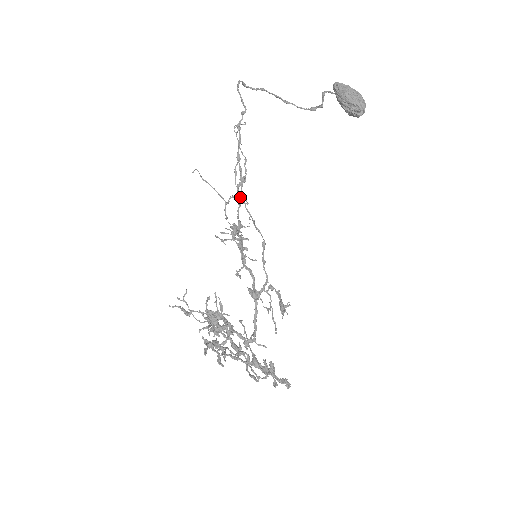
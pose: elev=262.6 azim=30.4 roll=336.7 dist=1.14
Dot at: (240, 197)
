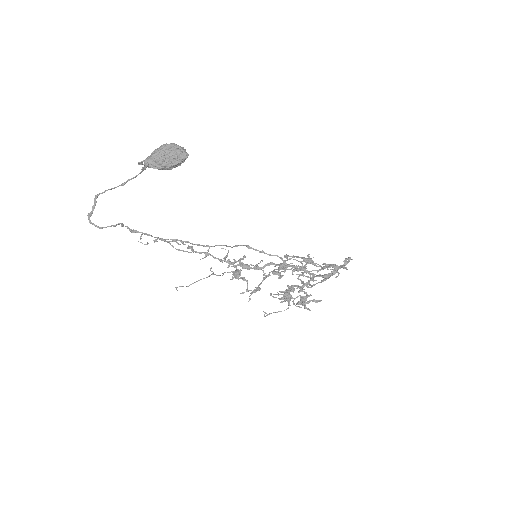
Dot at: (204, 253)
